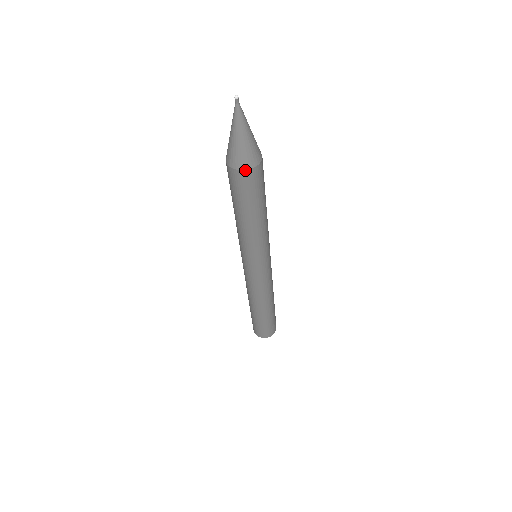
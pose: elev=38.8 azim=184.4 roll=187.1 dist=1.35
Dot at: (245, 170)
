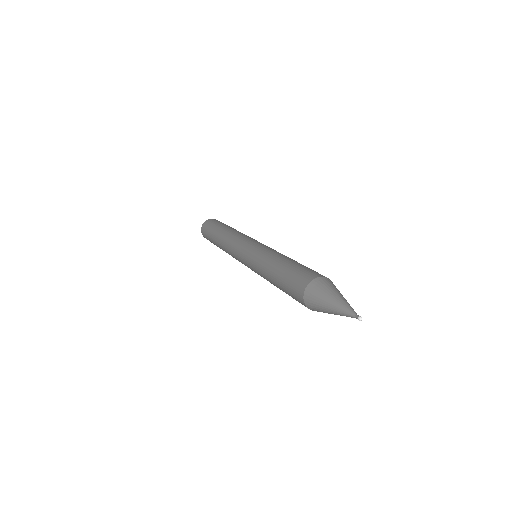
Dot at: (313, 310)
